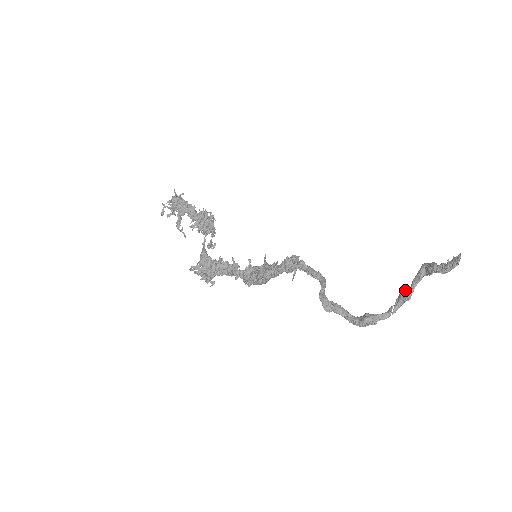
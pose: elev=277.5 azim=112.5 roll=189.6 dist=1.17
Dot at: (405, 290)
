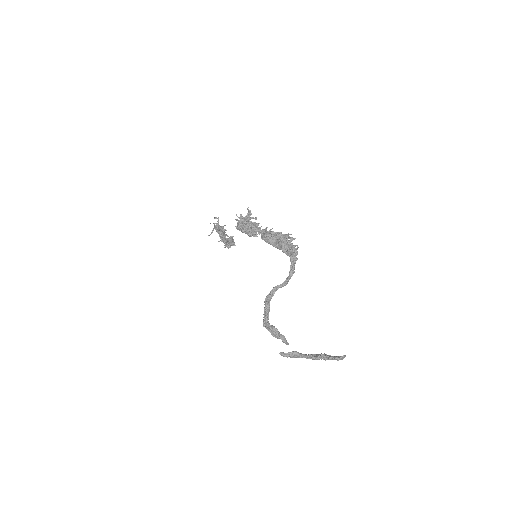
Dot at: occluded
